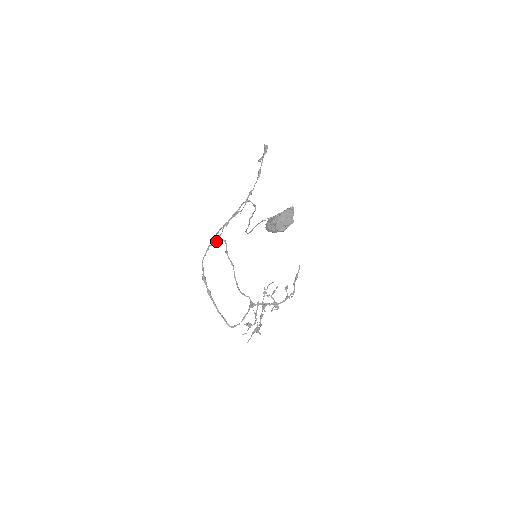
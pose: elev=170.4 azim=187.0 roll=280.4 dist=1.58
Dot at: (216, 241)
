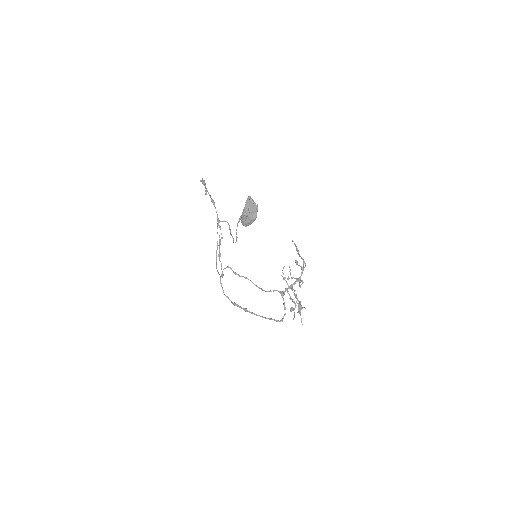
Dot at: (222, 272)
